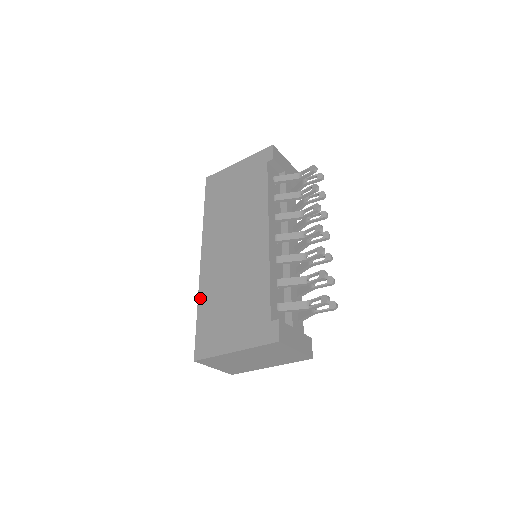
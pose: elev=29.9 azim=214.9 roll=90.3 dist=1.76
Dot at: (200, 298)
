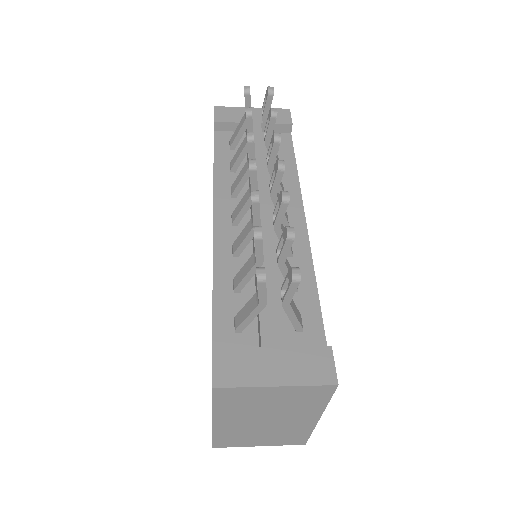
Dot at: occluded
